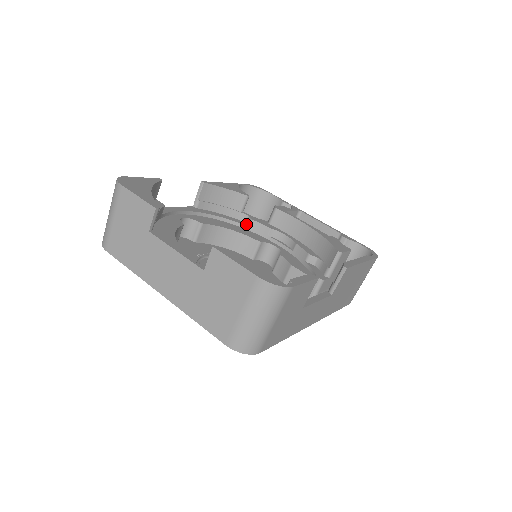
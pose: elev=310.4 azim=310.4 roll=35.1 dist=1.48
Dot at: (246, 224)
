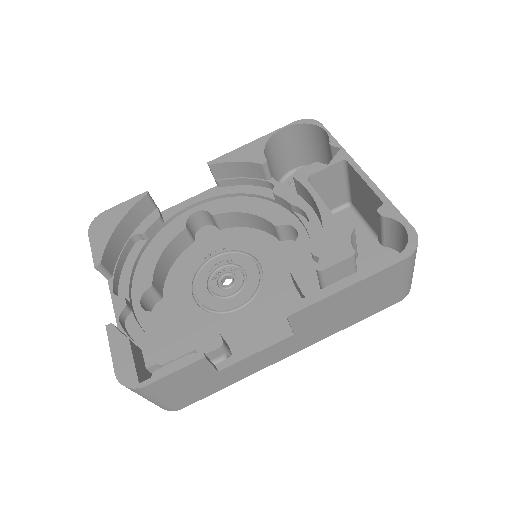
Dot at: occluded
